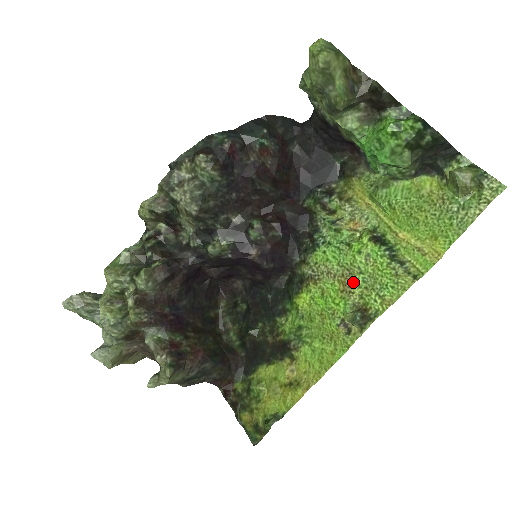
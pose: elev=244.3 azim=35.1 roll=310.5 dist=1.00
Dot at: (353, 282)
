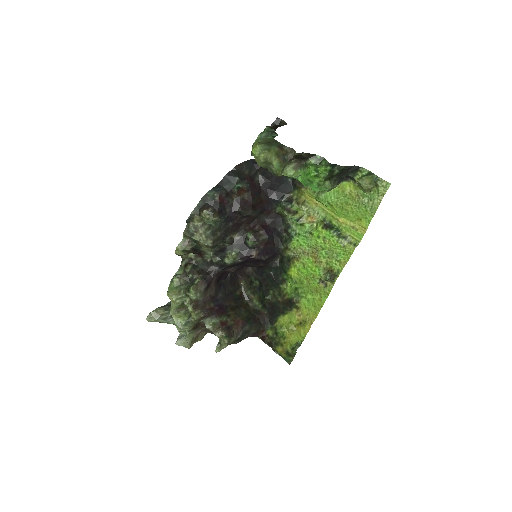
Dot at: (320, 256)
